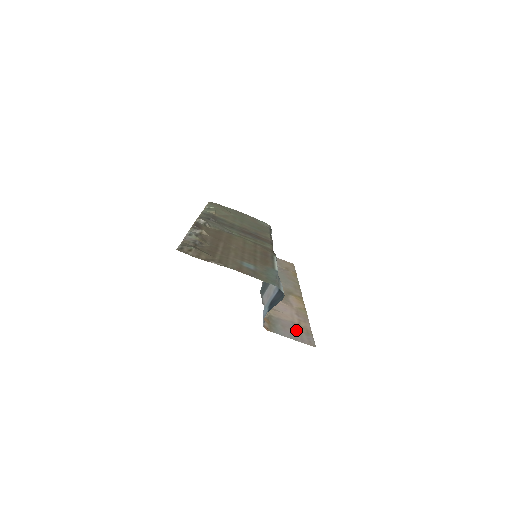
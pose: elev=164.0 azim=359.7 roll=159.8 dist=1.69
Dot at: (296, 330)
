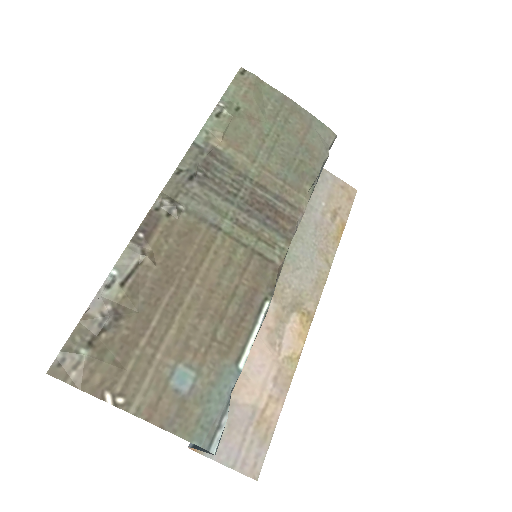
Dot at: (248, 434)
